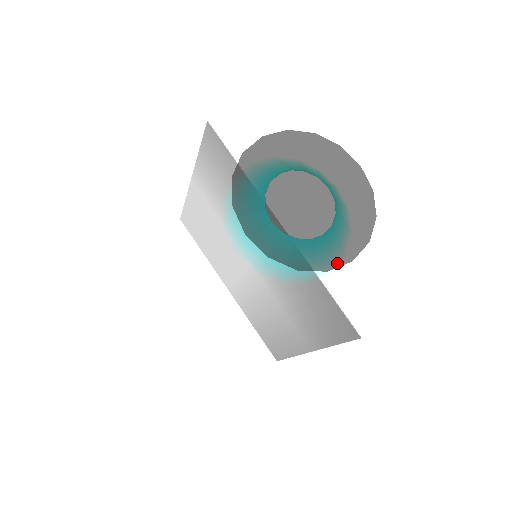
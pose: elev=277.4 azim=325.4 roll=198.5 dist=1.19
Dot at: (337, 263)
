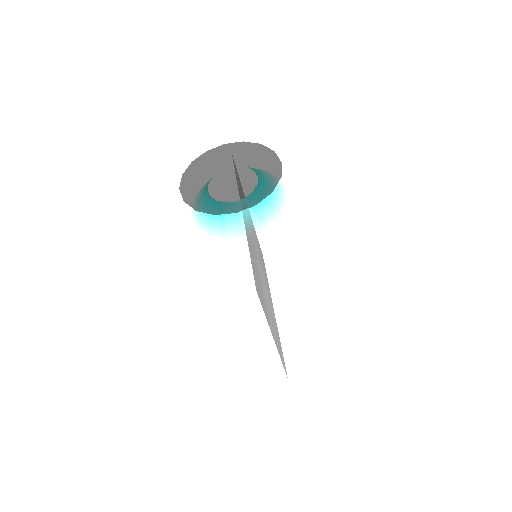
Dot at: (225, 212)
